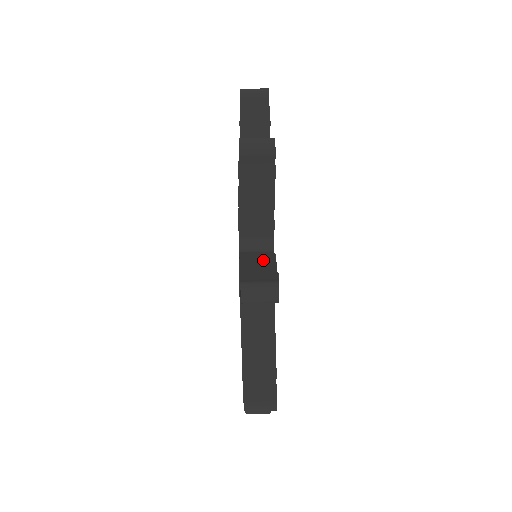
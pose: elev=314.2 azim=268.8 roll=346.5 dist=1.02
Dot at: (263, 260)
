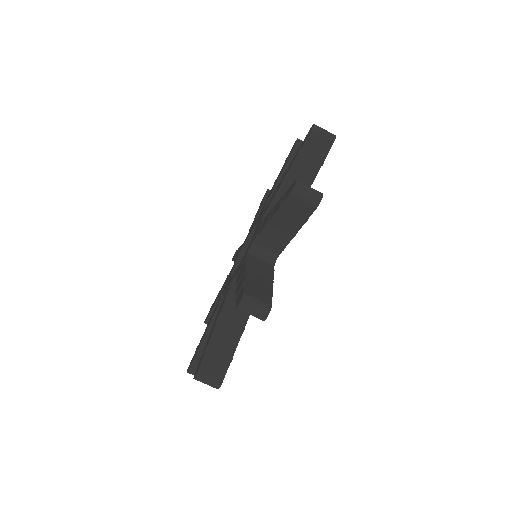
Dot at: occluded
